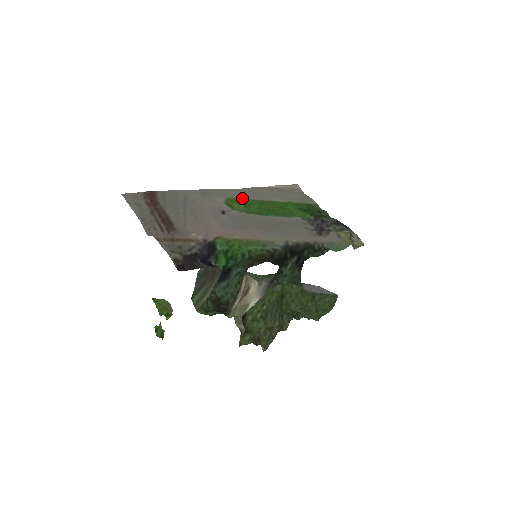
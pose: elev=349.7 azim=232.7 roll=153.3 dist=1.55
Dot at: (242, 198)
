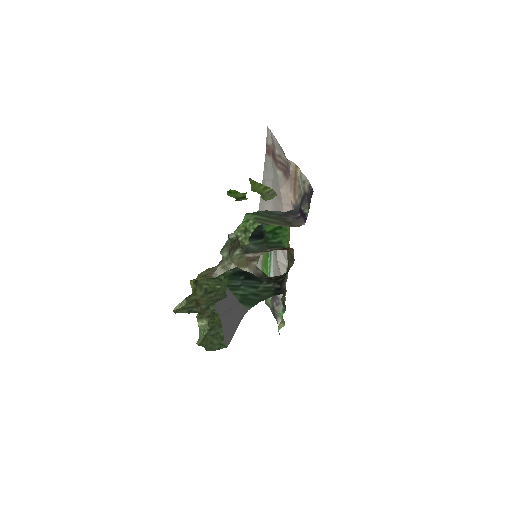
Dot at: occluded
